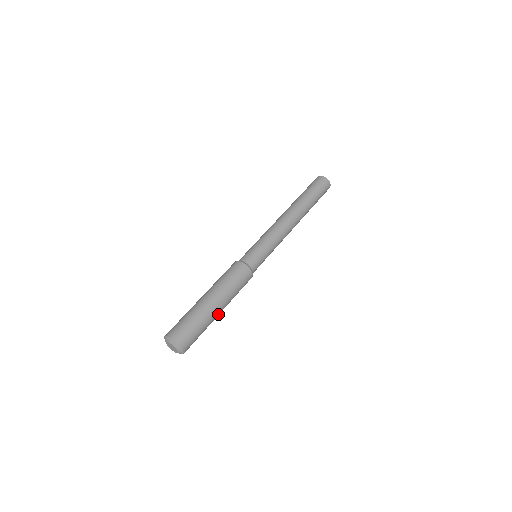
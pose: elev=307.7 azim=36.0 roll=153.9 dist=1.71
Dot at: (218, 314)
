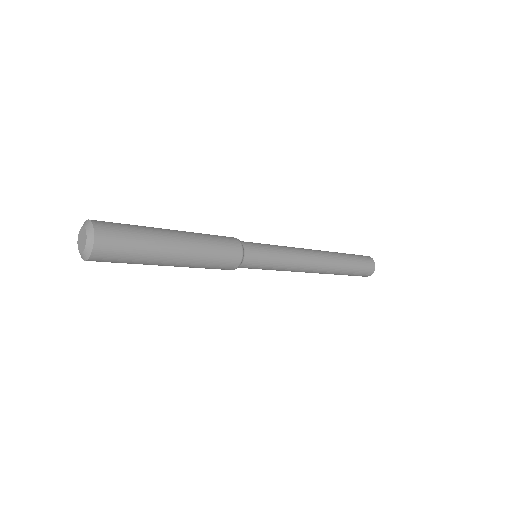
Dot at: (172, 238)
